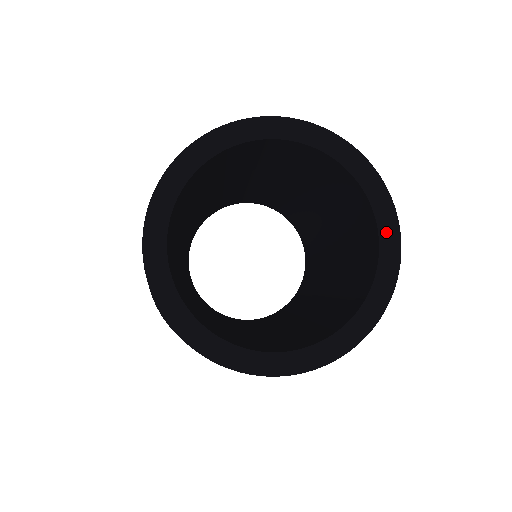
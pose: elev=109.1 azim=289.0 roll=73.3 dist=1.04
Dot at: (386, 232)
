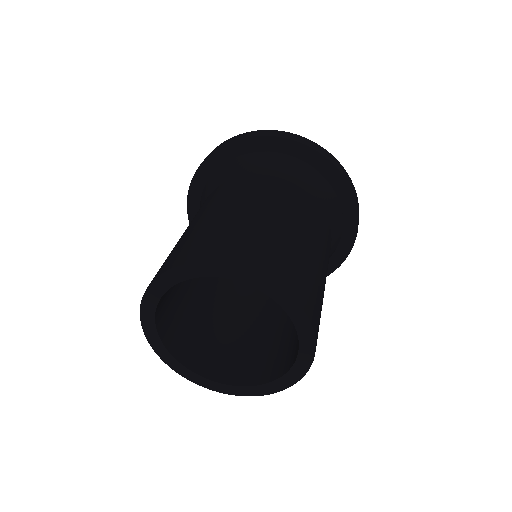
Dot at: (299, 366)
